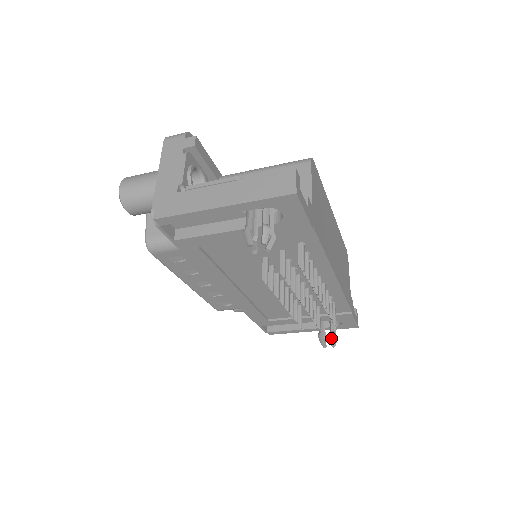
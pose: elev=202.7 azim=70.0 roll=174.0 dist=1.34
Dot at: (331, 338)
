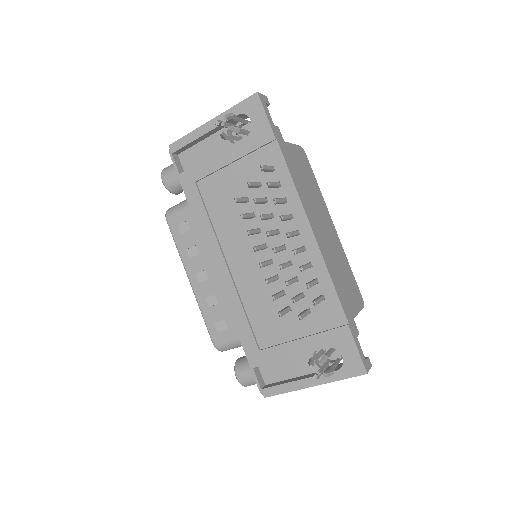
Dot at: occluded
